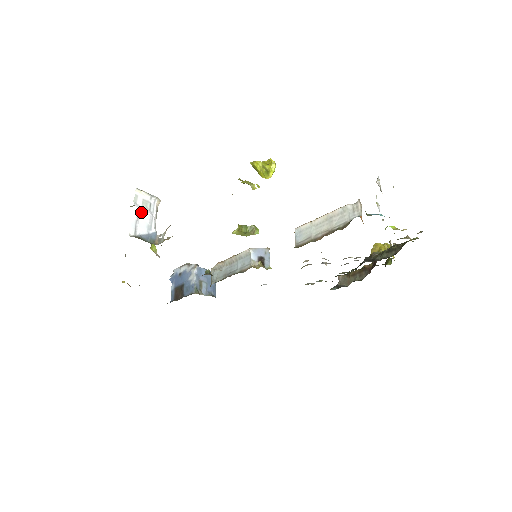
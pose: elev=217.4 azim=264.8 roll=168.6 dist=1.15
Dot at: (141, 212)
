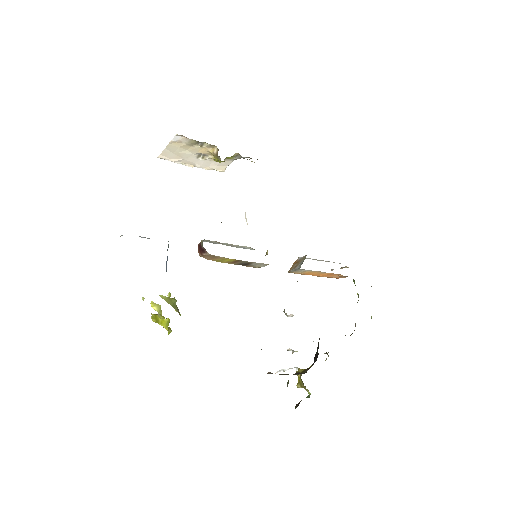
Dot at: occluded
